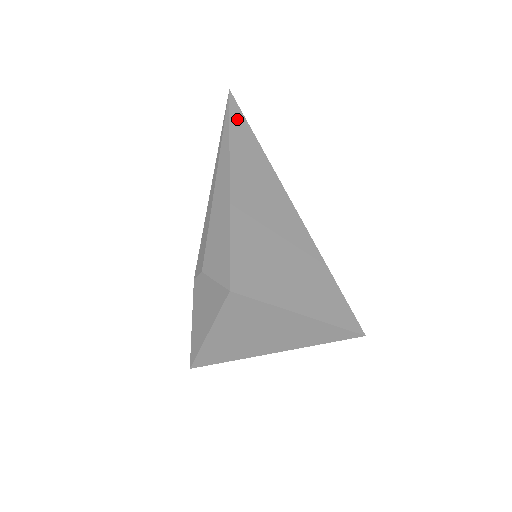
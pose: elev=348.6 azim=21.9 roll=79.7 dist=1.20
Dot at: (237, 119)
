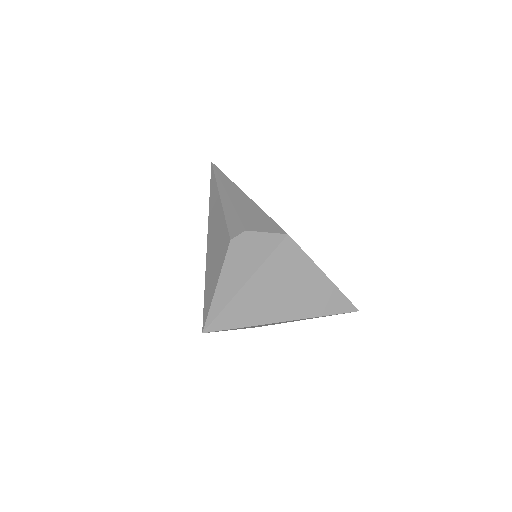
Dot at: occluded
